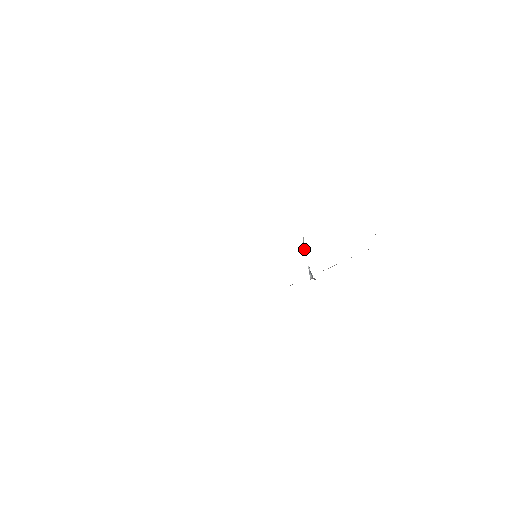
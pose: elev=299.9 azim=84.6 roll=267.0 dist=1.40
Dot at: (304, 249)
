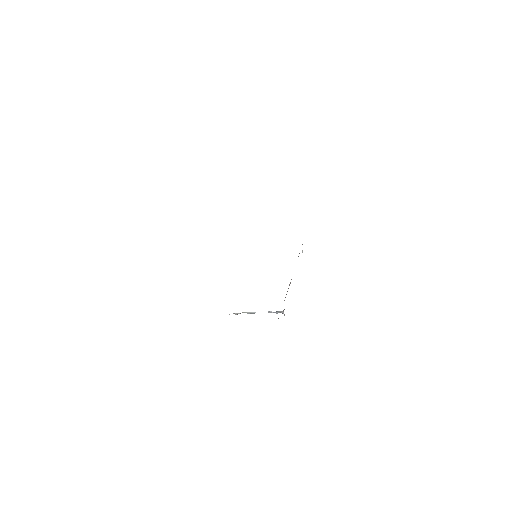
Dot at: (248, 313)
